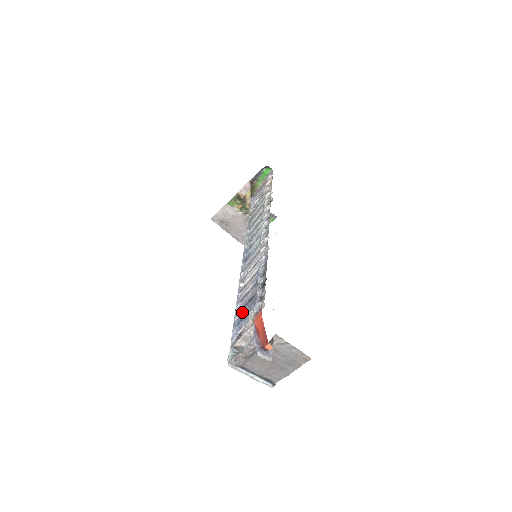
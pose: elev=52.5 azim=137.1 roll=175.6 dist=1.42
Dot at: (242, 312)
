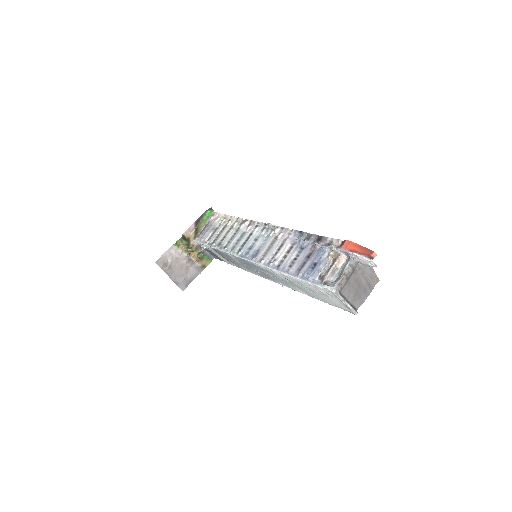
Dot at: (306, 266)
